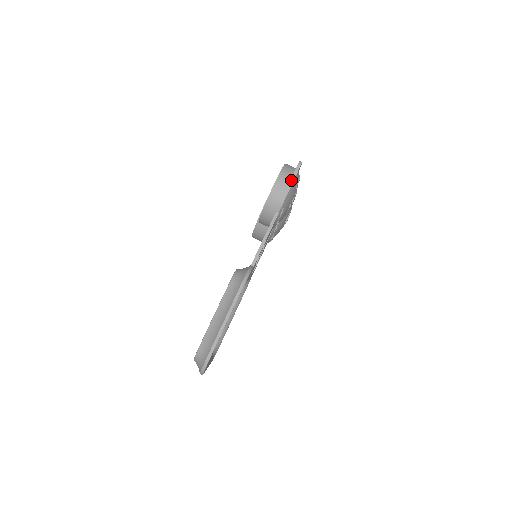
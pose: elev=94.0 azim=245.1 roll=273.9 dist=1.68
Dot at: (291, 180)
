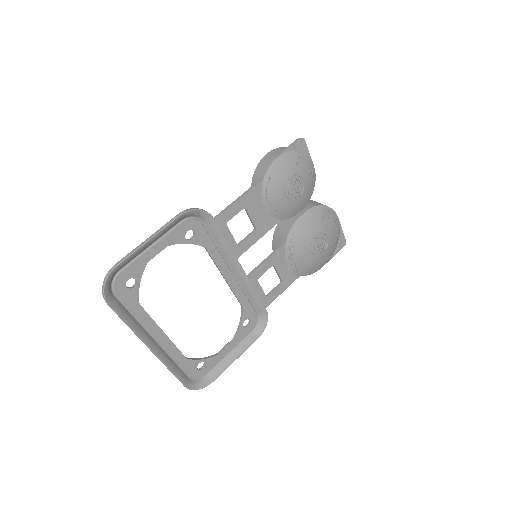
Dot at: (284, 149)
